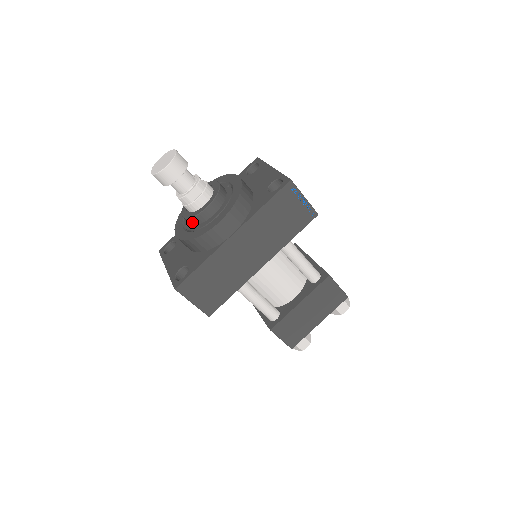
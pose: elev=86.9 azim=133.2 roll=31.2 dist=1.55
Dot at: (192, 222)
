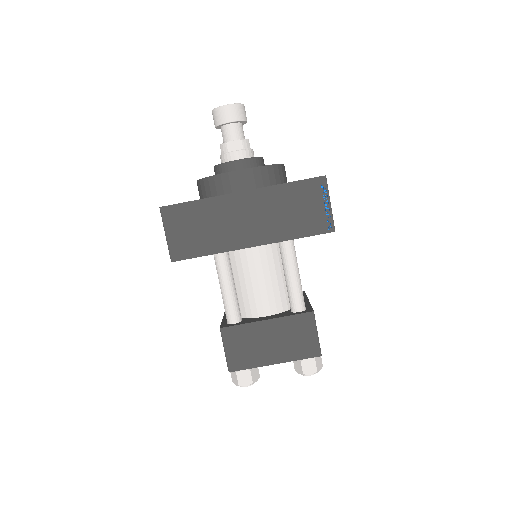
Dot at: (217, 171)
